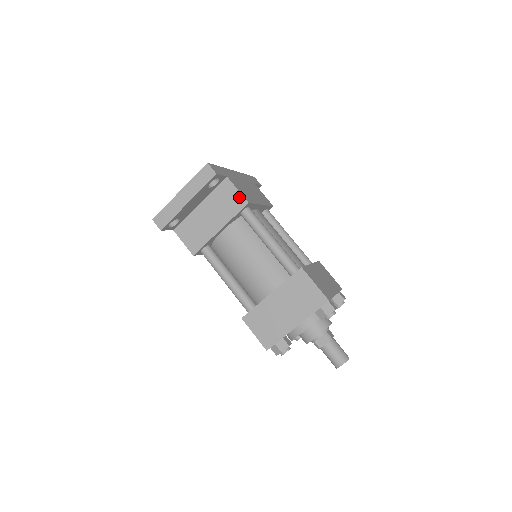
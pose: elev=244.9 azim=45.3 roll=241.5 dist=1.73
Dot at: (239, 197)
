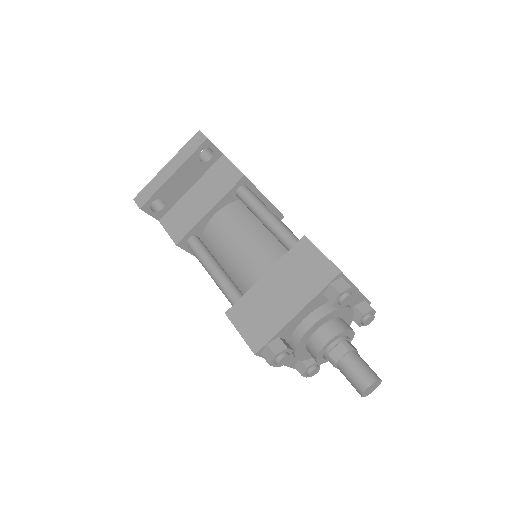
Dot at: (234, 171)
